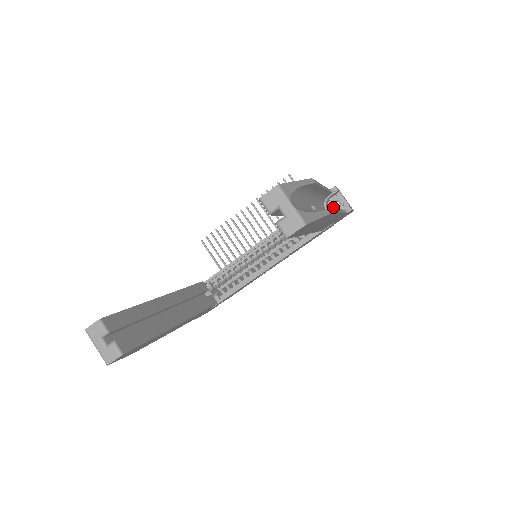
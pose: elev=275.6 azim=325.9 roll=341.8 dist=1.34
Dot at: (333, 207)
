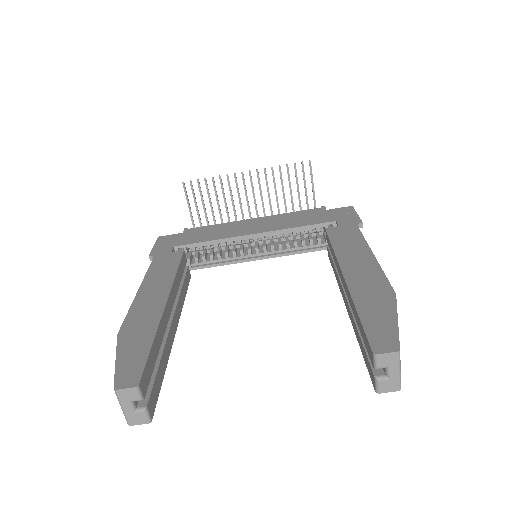
Dot at: occluded
